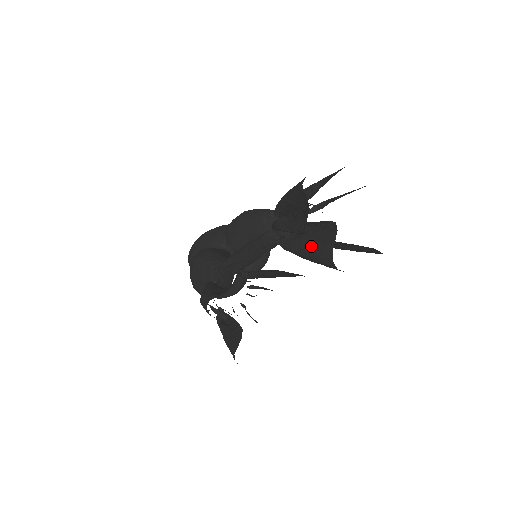
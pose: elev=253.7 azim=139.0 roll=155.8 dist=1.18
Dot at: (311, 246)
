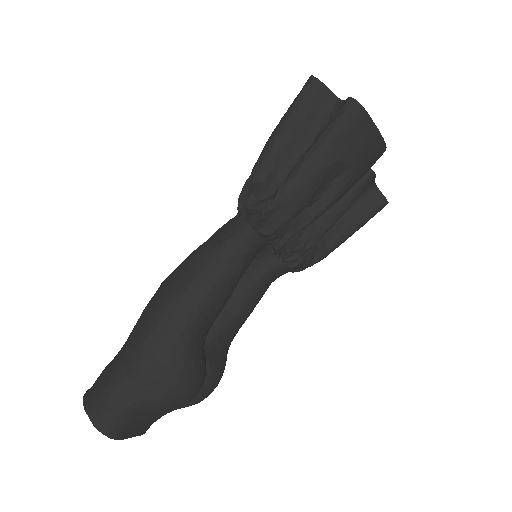
Dot at: occluded
